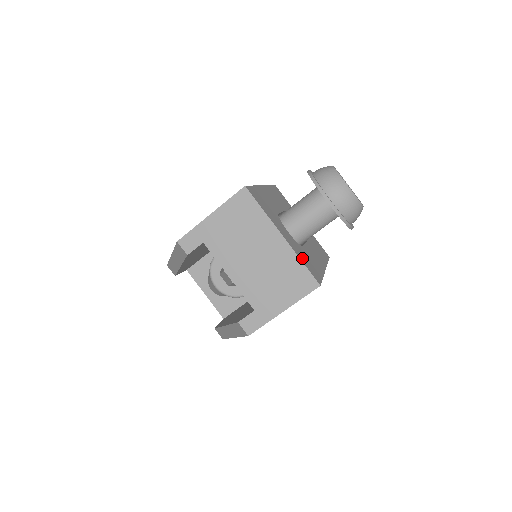
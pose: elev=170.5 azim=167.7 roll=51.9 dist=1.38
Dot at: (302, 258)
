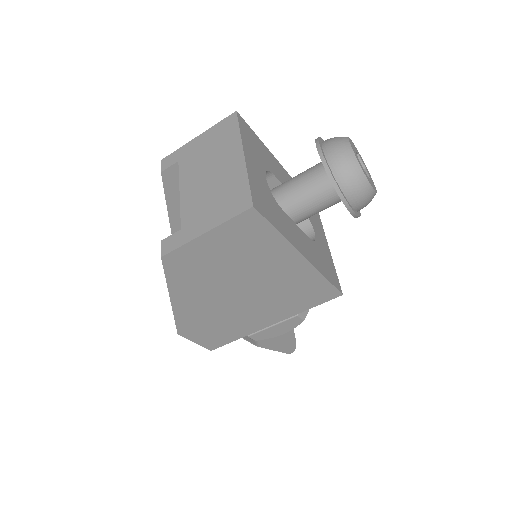
Dot at: (255, 185)
